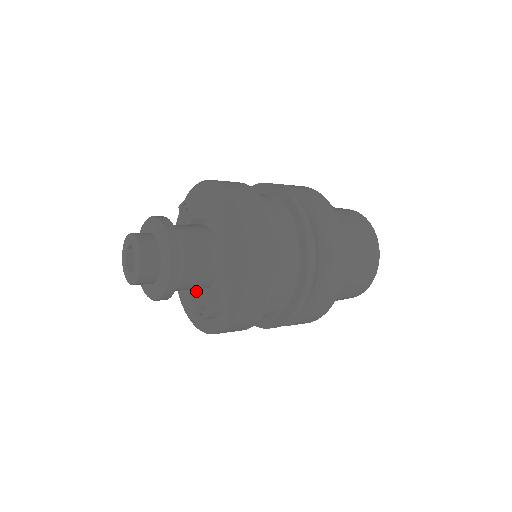
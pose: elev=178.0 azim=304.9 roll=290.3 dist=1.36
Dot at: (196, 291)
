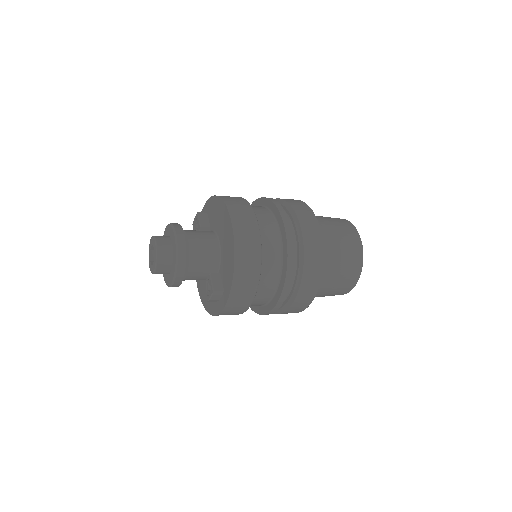
Dot at: occluded
